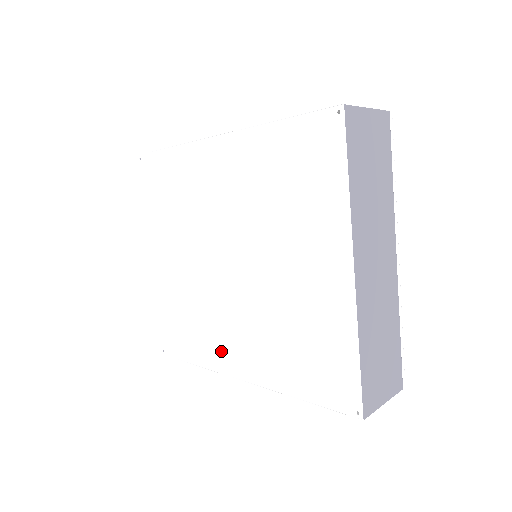
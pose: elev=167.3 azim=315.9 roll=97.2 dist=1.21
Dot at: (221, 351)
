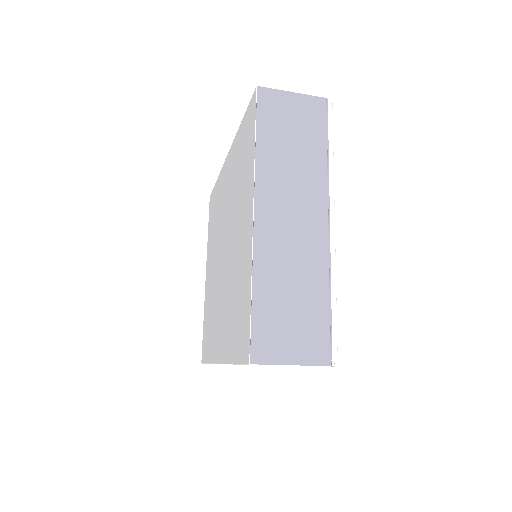
Dot at: (215, 340)
